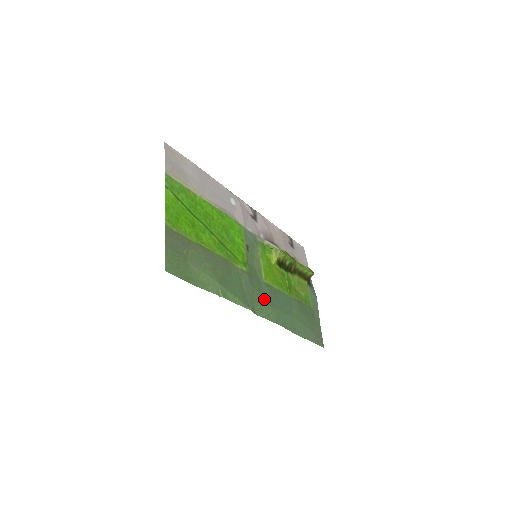
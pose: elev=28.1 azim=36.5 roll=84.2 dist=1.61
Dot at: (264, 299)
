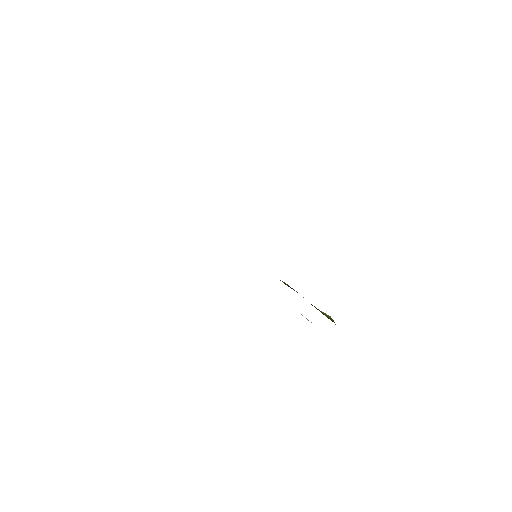
Dot at: occluded
